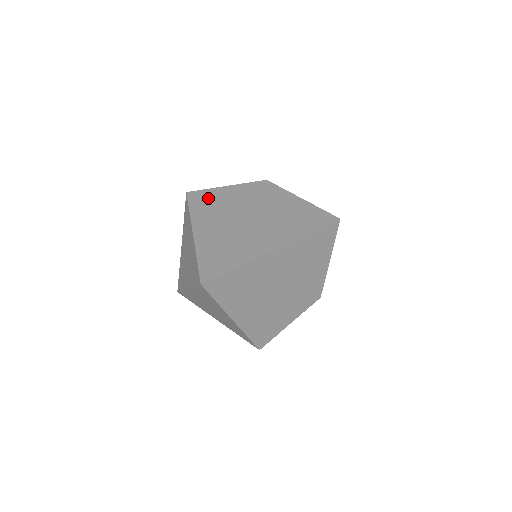
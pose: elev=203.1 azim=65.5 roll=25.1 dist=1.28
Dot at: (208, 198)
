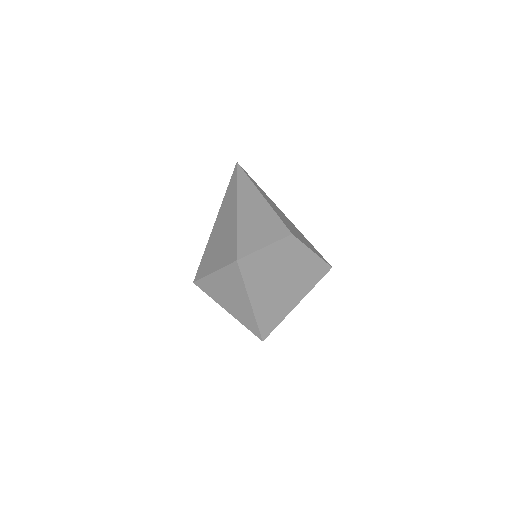
Dot at: (255, 265)
